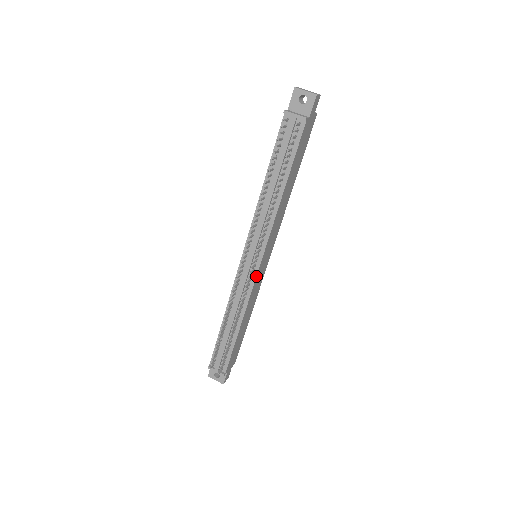
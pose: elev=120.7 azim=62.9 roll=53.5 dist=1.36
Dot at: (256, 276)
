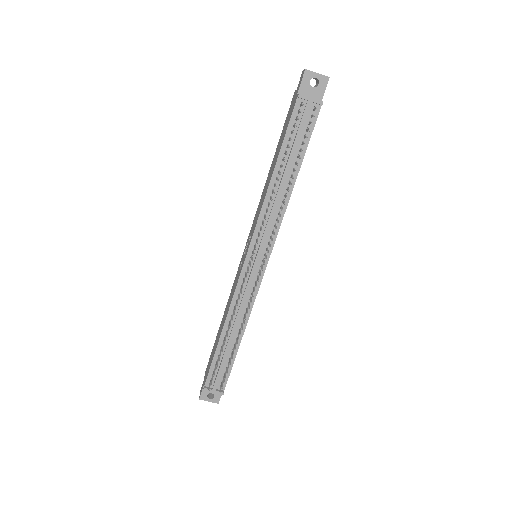
Dot at: (262, 278)
